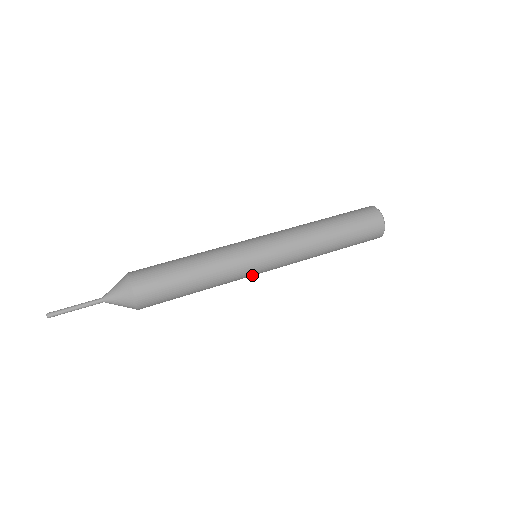
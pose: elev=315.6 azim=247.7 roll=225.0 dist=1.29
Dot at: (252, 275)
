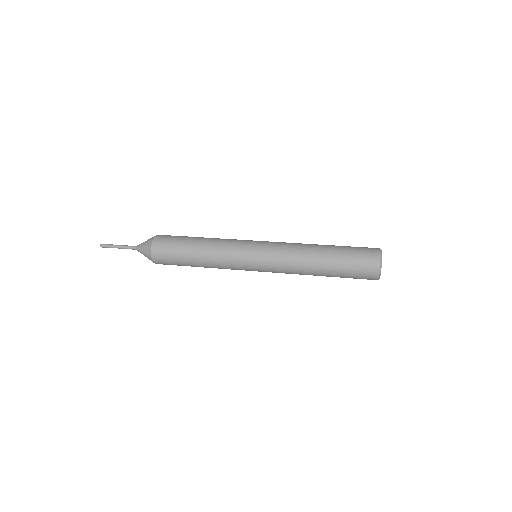
Dot at: (246, 269)
